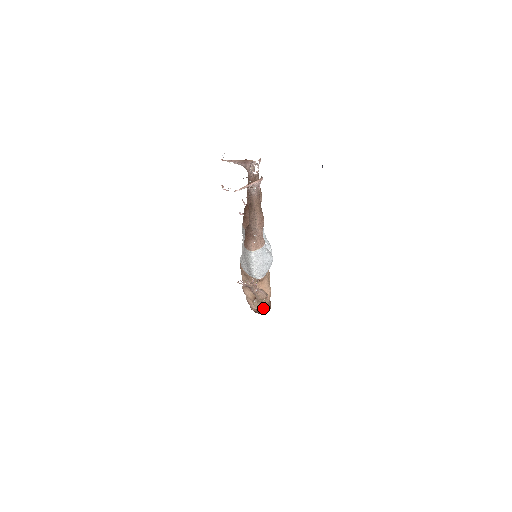
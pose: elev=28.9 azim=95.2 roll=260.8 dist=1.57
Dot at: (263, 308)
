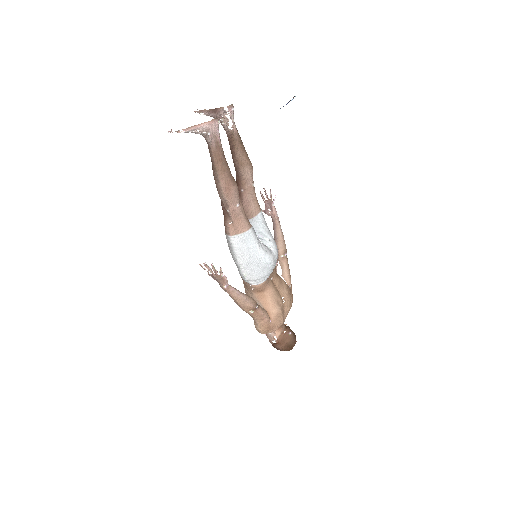
Dot at: (280, 341)
